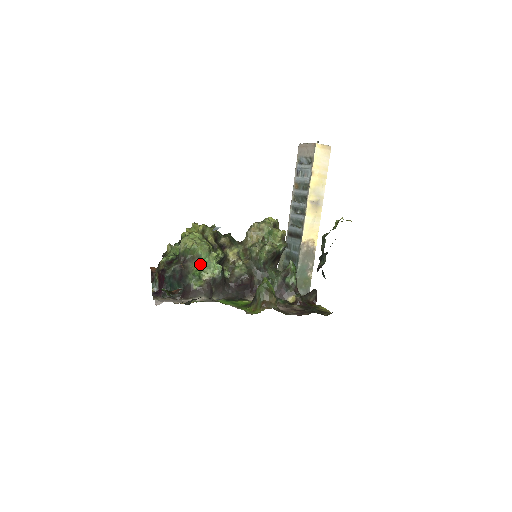
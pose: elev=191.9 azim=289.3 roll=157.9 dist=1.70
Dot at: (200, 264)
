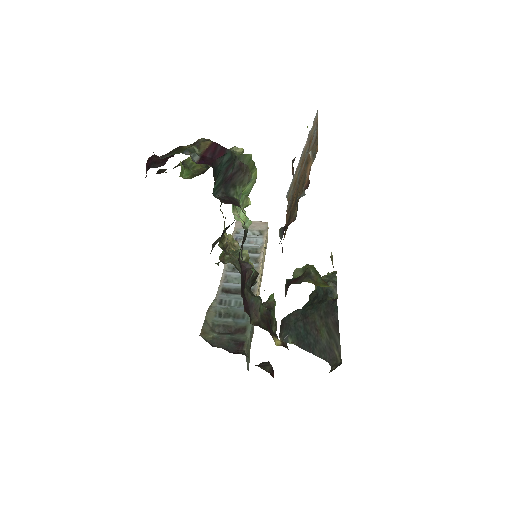
Dot at: occluded
